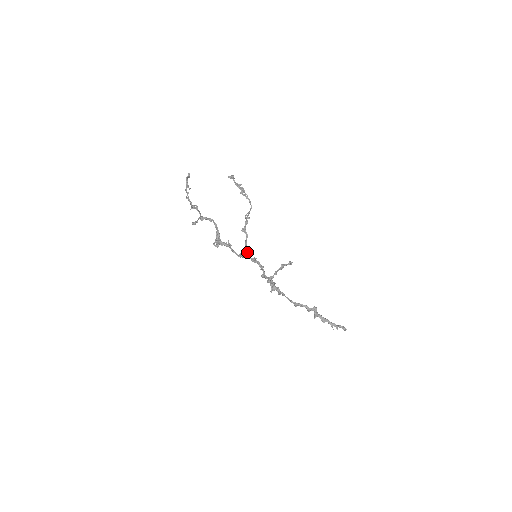
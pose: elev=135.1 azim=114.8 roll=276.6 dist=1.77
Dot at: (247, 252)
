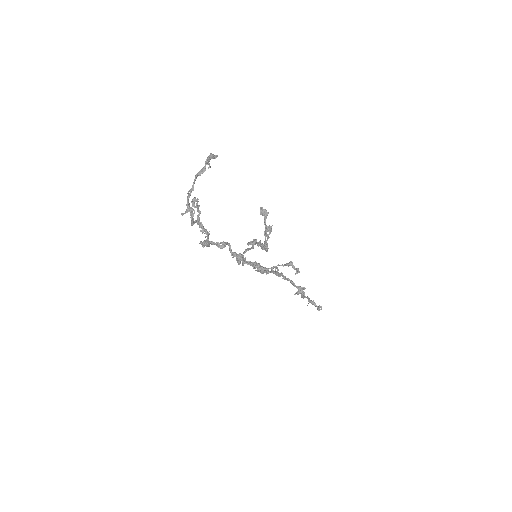
Dot at: (239, 262)
